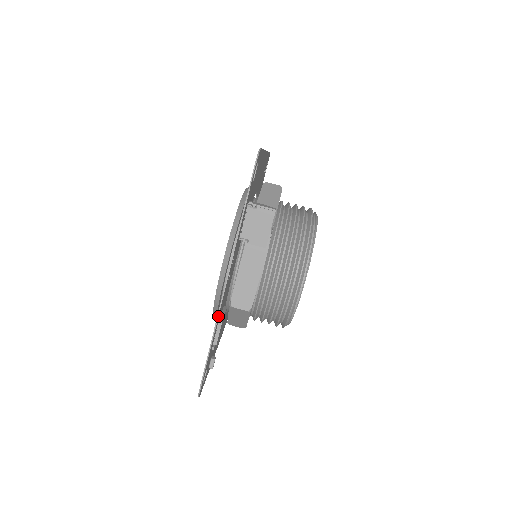
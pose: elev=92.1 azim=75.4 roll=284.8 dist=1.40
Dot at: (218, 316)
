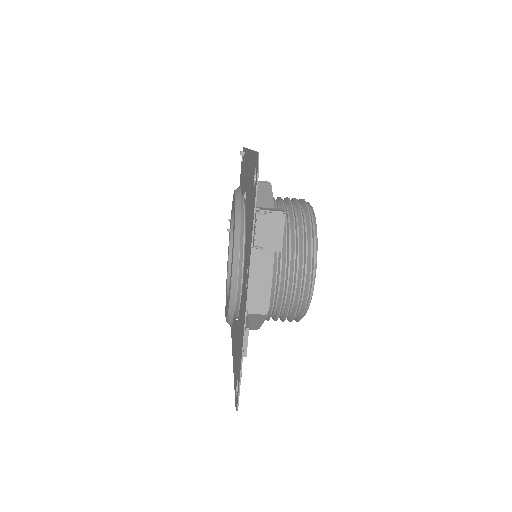
Dot at: occluded
